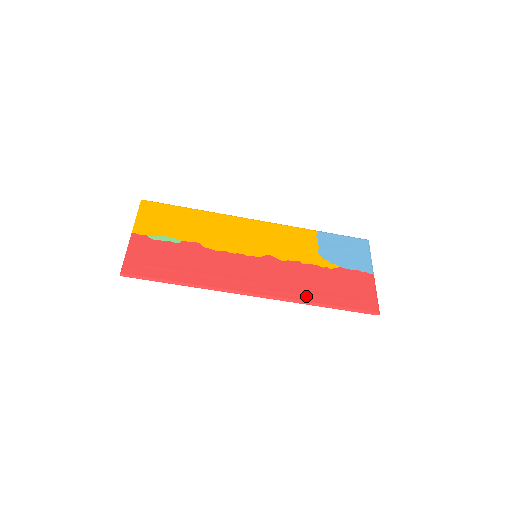
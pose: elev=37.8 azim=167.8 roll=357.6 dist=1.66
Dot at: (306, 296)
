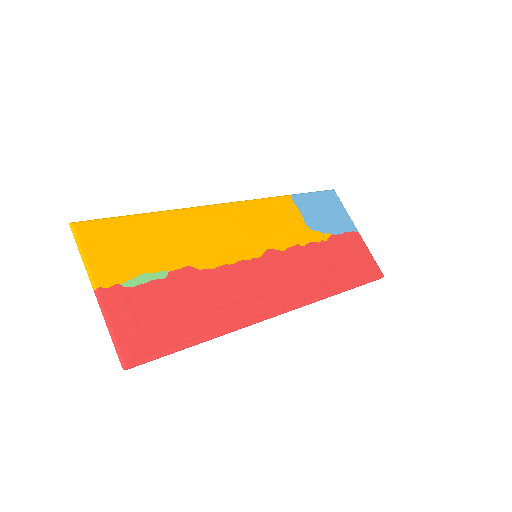
Dot at: (326, 287)
